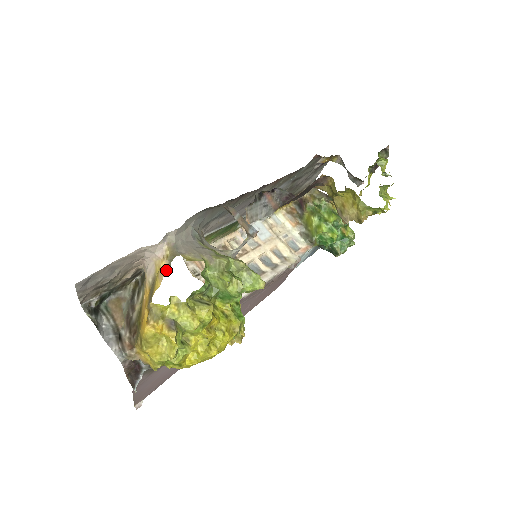
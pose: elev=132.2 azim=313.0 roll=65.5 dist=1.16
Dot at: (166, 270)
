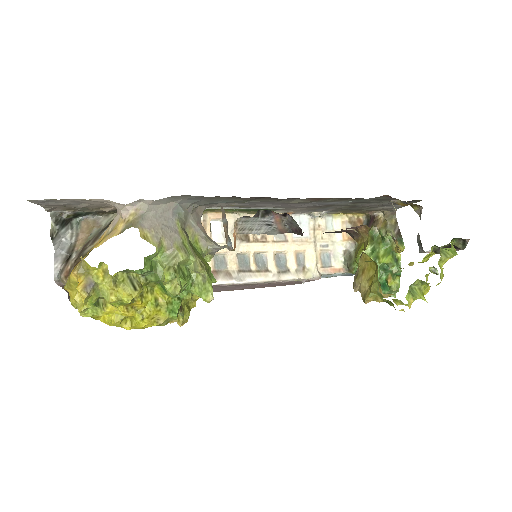
Dot at: (116, 234)
